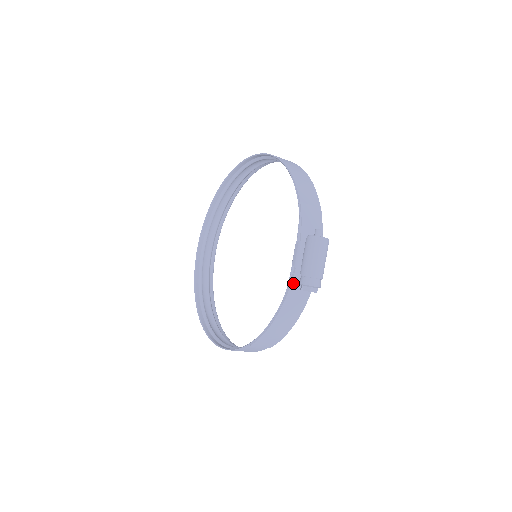
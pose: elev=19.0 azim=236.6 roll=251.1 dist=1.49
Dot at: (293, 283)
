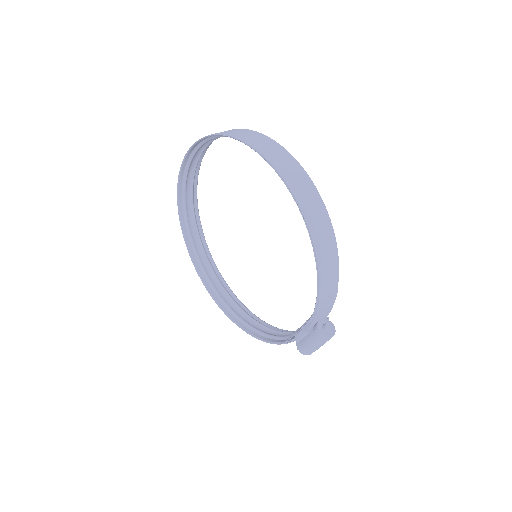
Dot at: occluded
